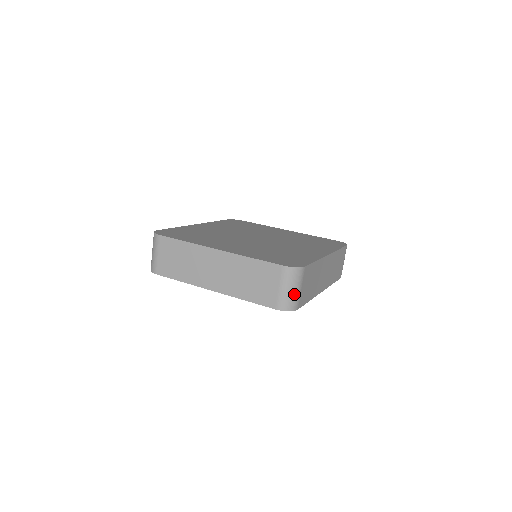
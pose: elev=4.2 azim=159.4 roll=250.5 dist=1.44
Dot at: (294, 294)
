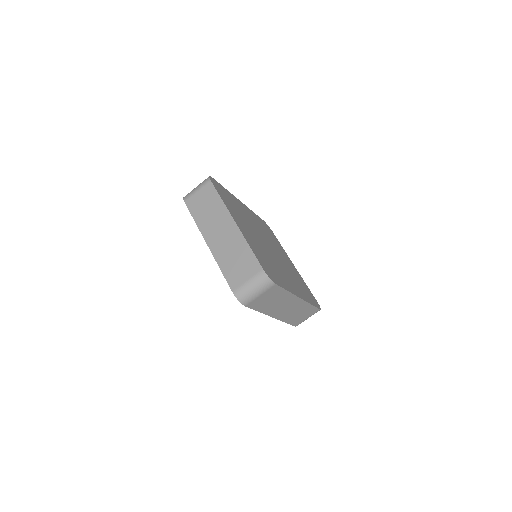
Dot at: (252, 294)
